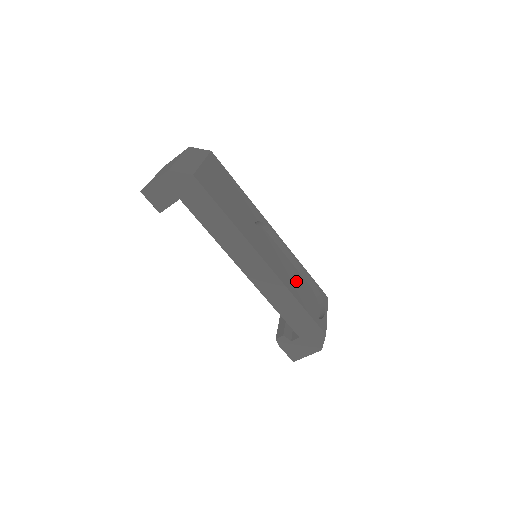
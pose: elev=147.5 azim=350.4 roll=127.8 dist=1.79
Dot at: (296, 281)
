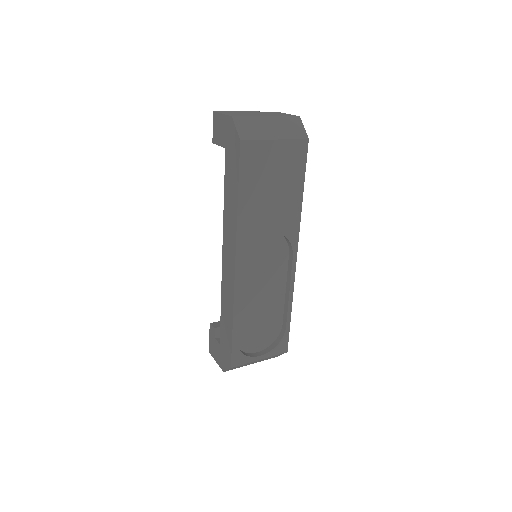
Dot at: (266, 310)
